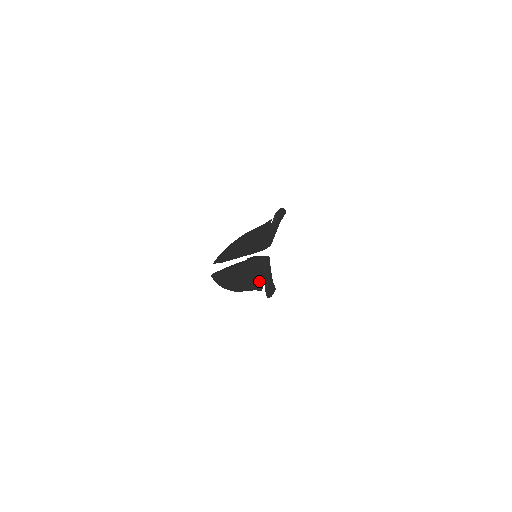
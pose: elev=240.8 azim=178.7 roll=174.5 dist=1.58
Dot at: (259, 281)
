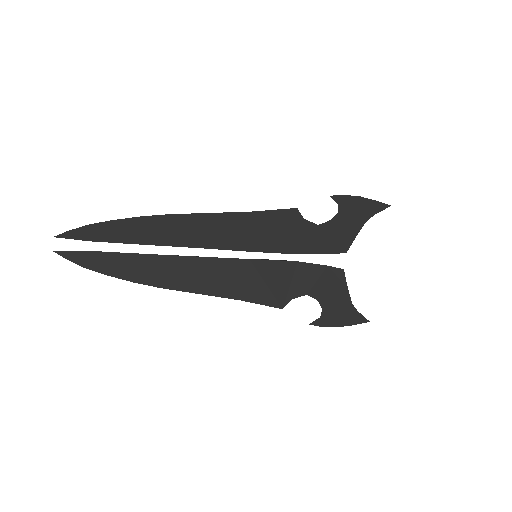
Dot at: (271, 293)
